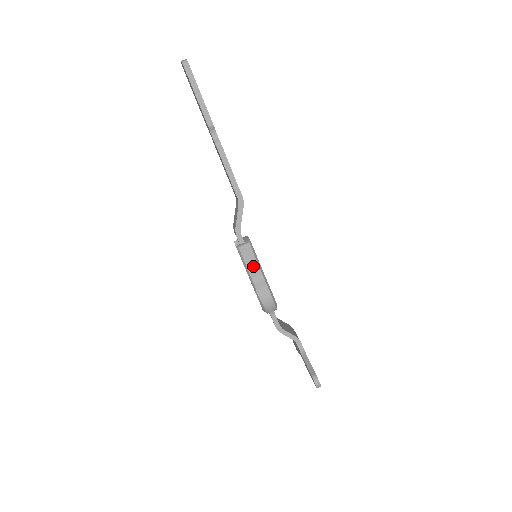
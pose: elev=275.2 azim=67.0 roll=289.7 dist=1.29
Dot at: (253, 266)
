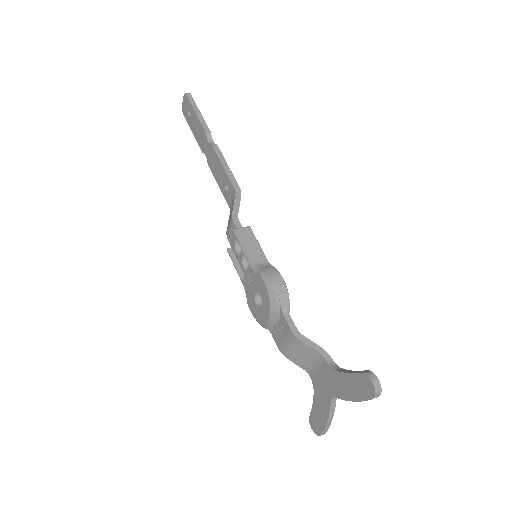
Dot at: (255, 250)
